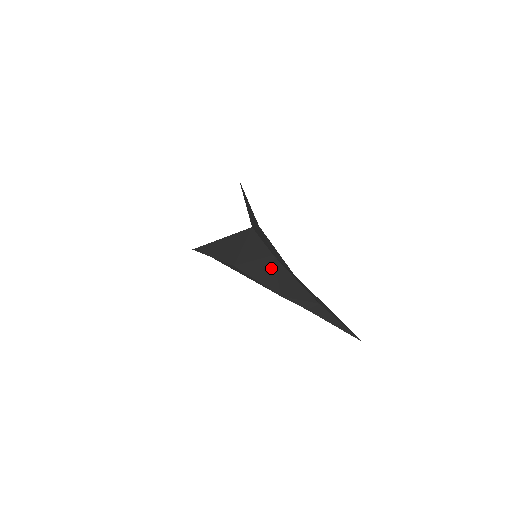
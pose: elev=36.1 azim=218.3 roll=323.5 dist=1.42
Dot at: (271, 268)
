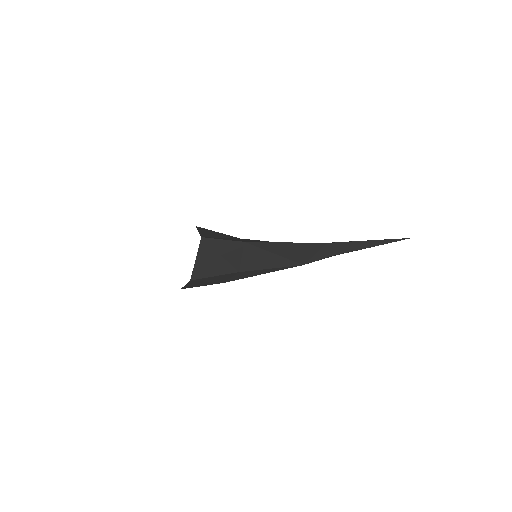
Dot at: (260, 251)
